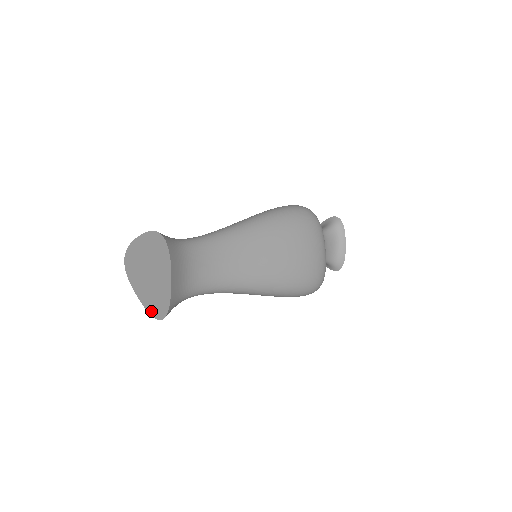
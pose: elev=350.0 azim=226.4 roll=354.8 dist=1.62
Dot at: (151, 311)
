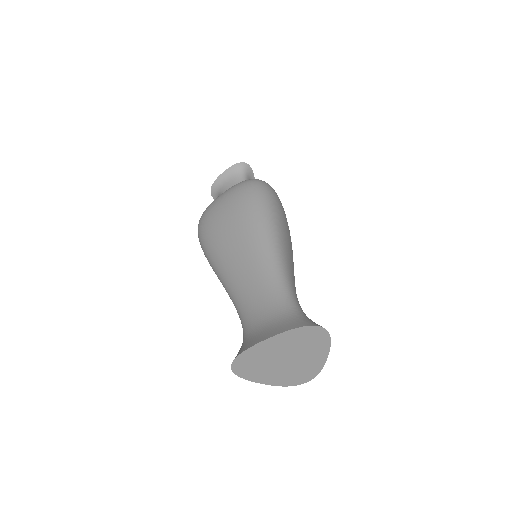
Dot at: (287, 384)
